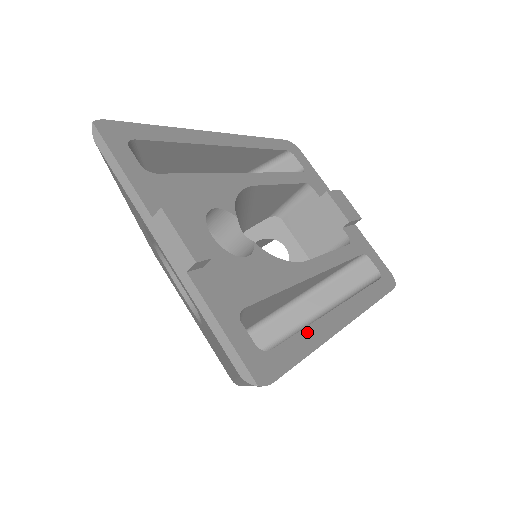
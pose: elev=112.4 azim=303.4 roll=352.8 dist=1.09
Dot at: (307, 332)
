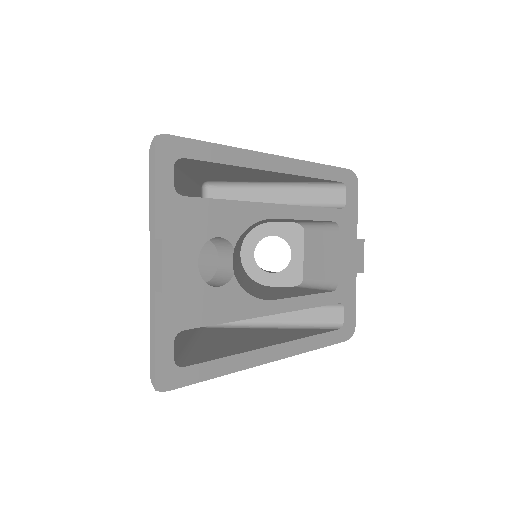
Dot at: (227, 360)
